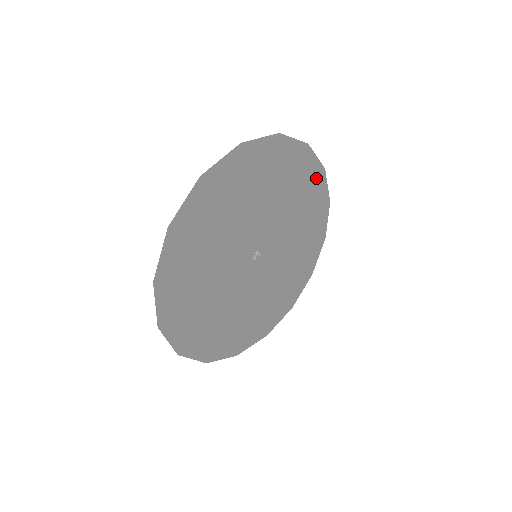
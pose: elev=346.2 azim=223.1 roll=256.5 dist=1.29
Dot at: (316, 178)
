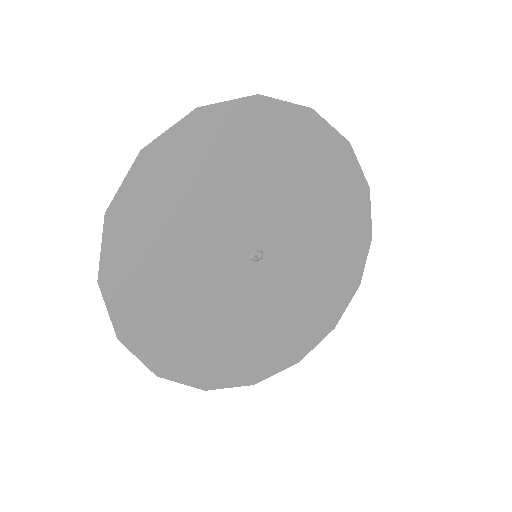
Dot at: (359, 237)
